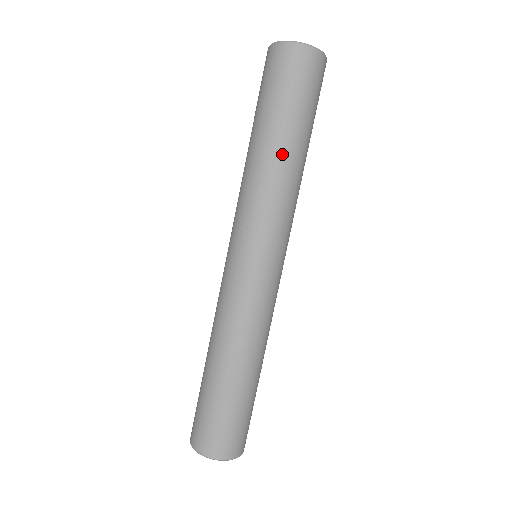
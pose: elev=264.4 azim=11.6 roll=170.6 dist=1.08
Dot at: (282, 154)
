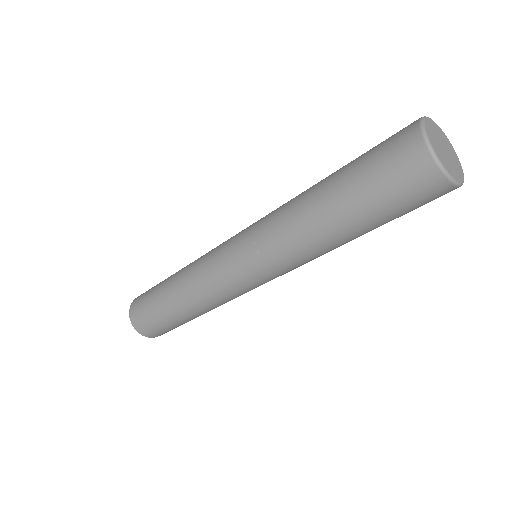
Dot at: (331, 234)
